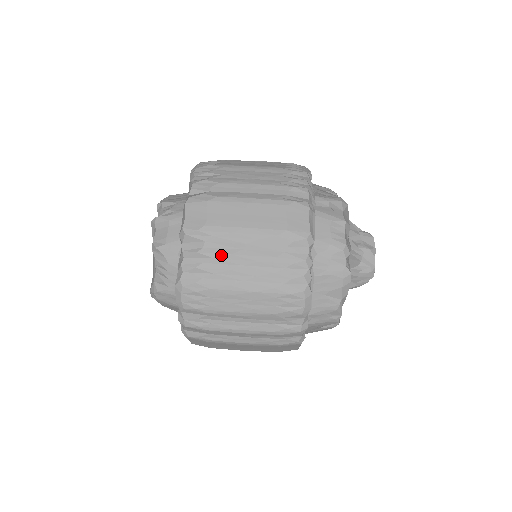
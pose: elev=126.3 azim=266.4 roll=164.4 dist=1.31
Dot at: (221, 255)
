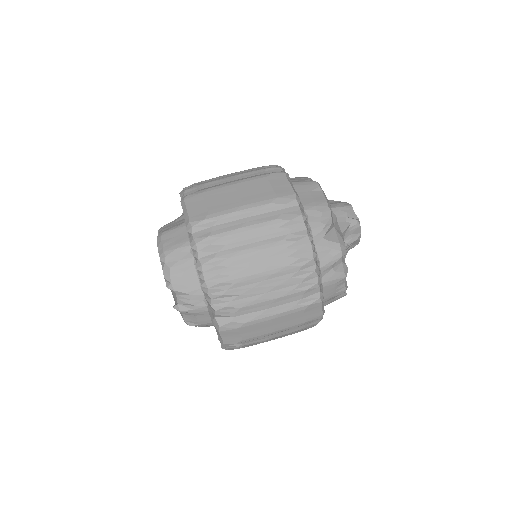
Dot at: occluded
